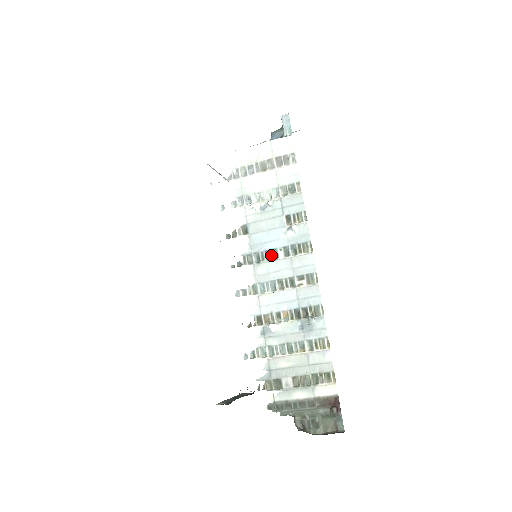
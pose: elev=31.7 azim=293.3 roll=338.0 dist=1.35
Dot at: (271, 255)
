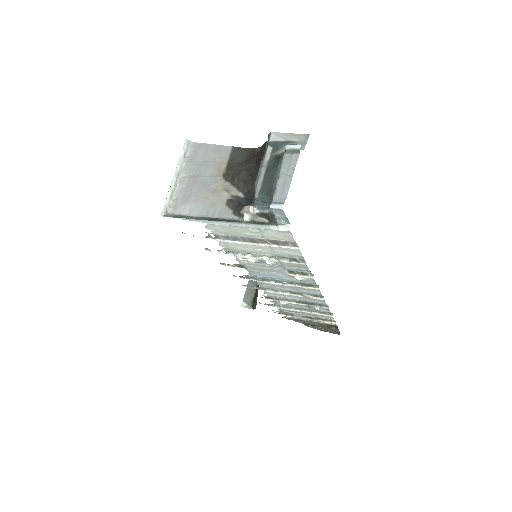
Dot at: (275, 281)
